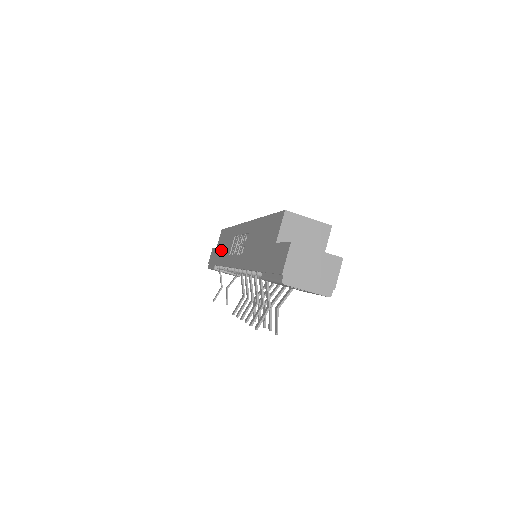
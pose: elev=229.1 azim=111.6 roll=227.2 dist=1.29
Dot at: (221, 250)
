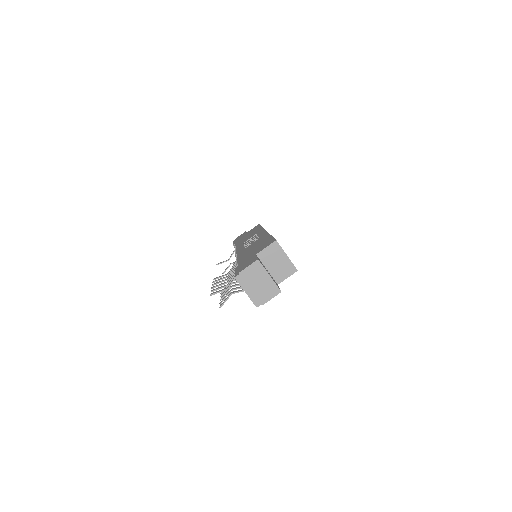
Dot at: (245, 236)
